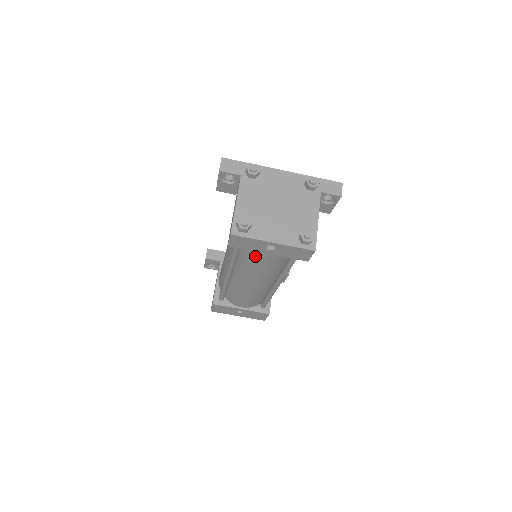
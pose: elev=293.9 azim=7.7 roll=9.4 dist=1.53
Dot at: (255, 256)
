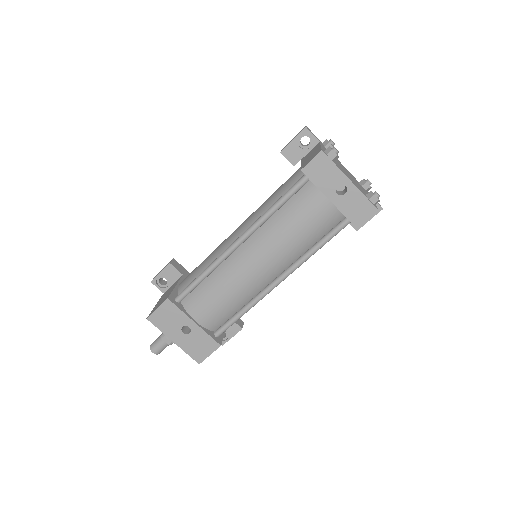
Dot at: (307, 206)
